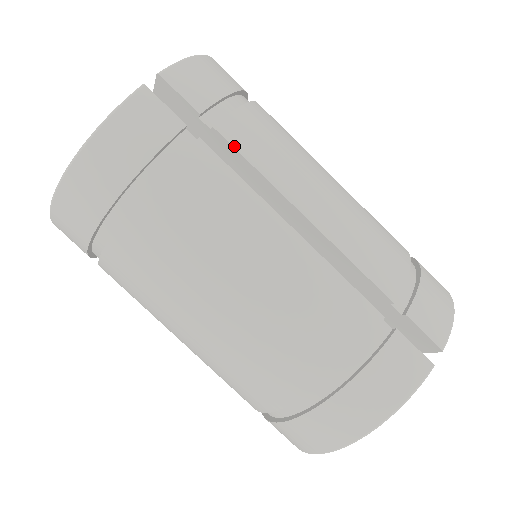
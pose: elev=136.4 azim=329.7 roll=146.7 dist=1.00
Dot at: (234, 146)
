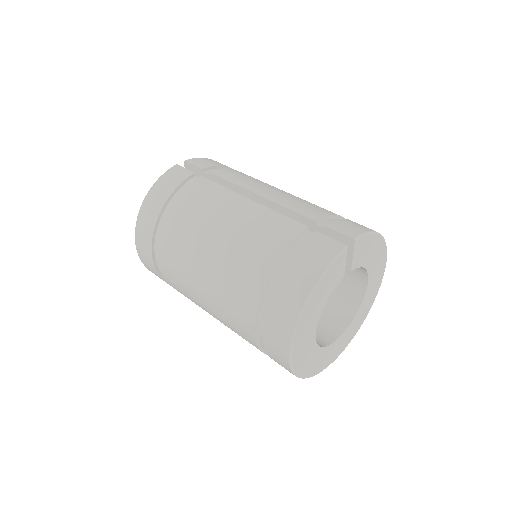
Dot at: (219, 176)
